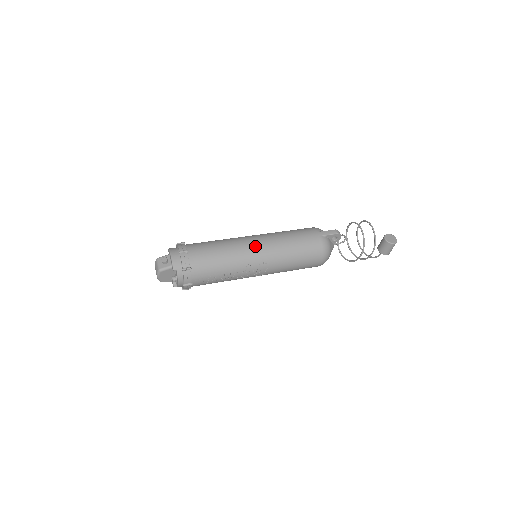
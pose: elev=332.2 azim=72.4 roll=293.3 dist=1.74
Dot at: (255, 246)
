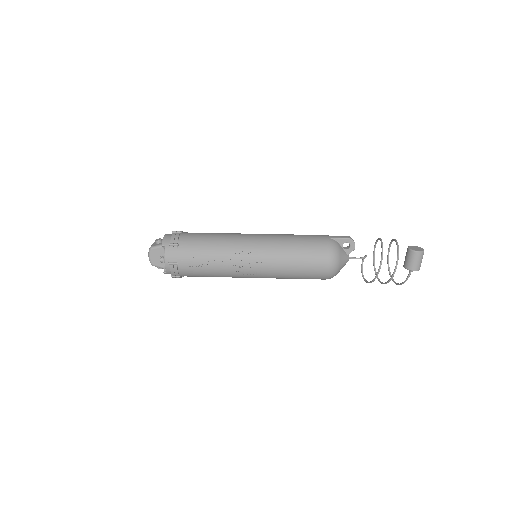
Dot at: (251, 237)
